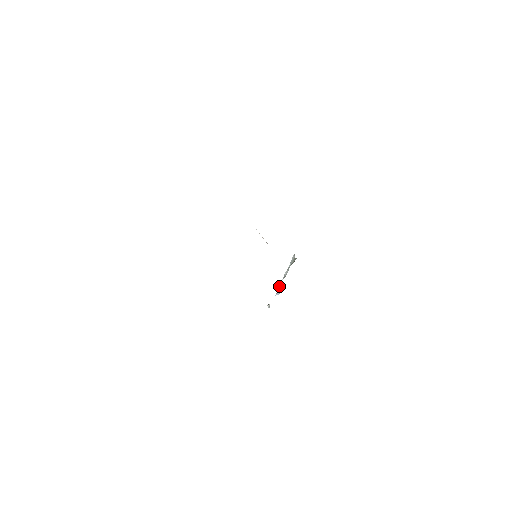
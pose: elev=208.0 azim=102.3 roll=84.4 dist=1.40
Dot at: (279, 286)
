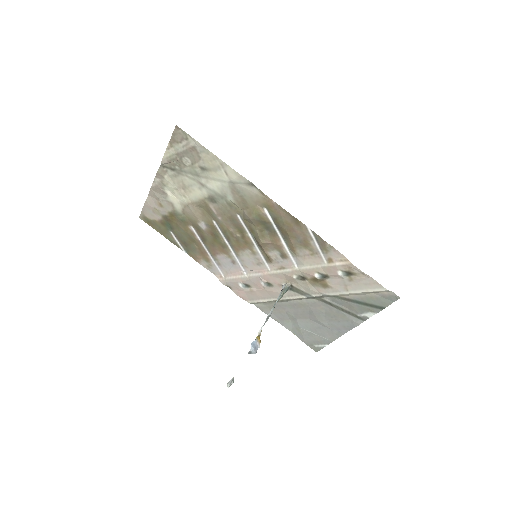
Dot at: (257, 336)
